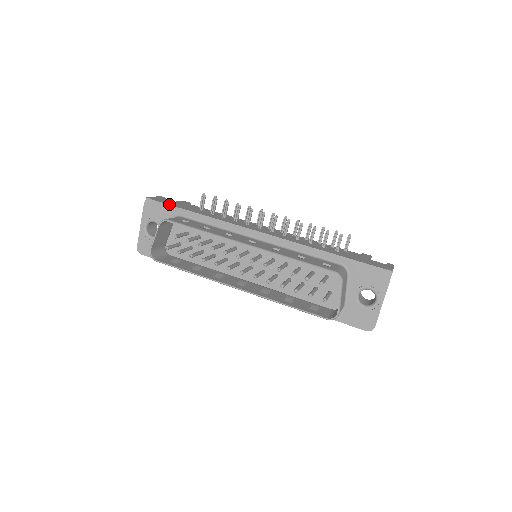
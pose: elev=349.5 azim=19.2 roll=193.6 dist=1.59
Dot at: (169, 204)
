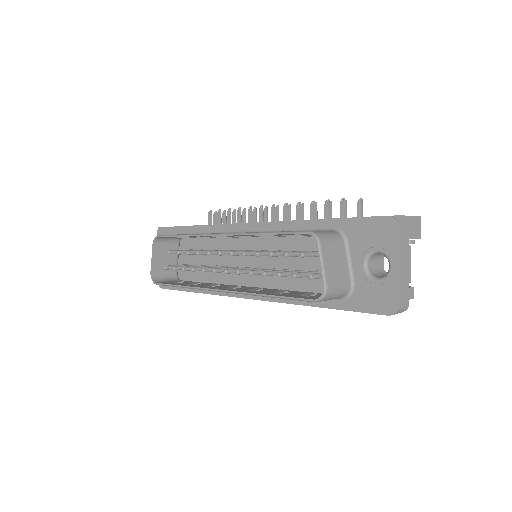
Dot at: (174, 226)
